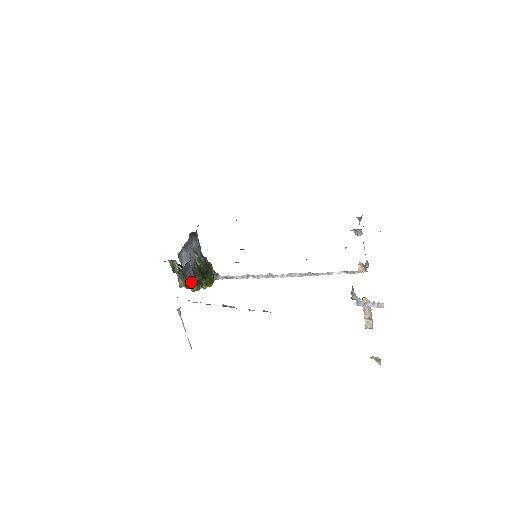
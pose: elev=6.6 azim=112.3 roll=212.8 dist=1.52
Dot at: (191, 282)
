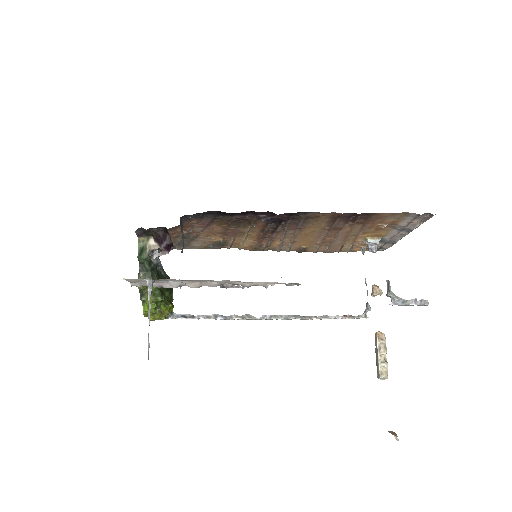
Dot at: occluded
